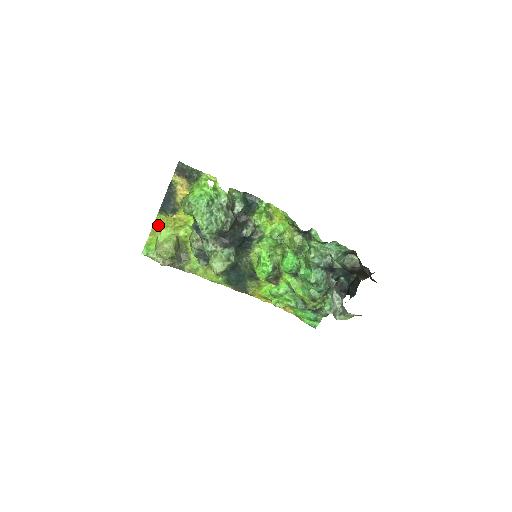
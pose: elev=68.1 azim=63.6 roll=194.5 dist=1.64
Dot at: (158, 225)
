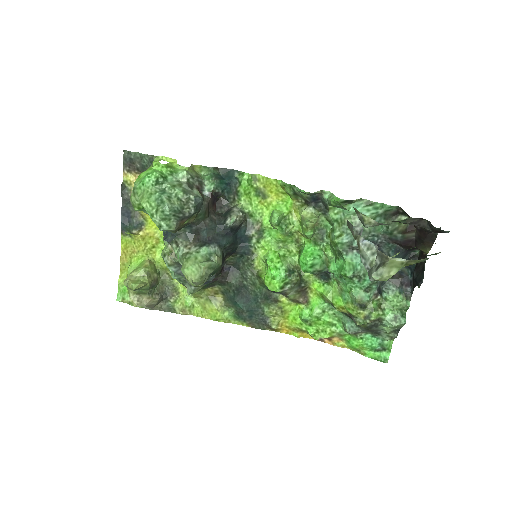
Dot at: (126, 253)
